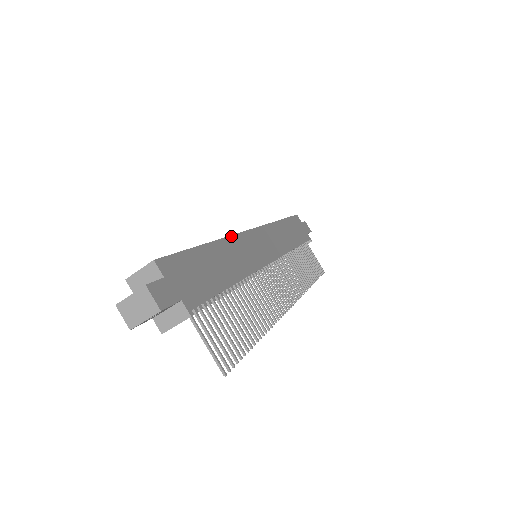
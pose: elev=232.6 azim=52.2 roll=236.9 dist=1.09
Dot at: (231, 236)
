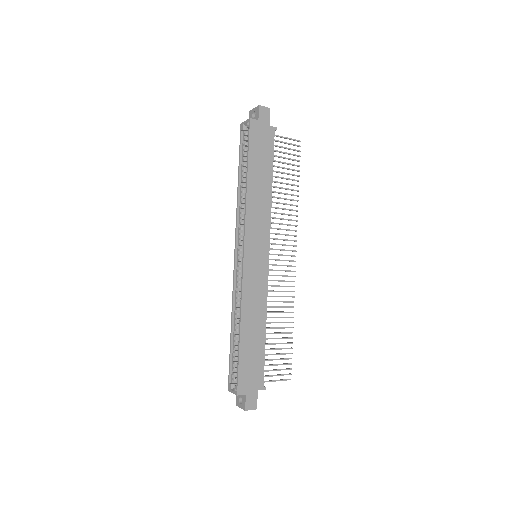
Dot at: (242, 297)
